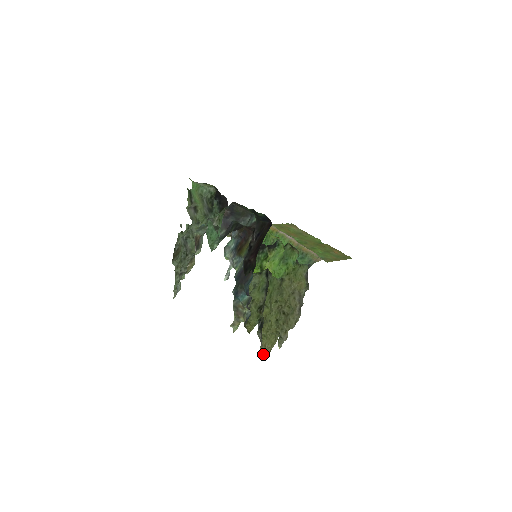
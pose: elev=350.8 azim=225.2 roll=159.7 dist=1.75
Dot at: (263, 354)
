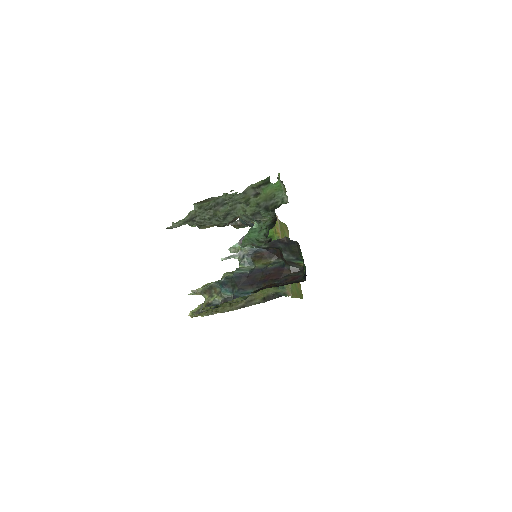
Dot at: (188, 315)
